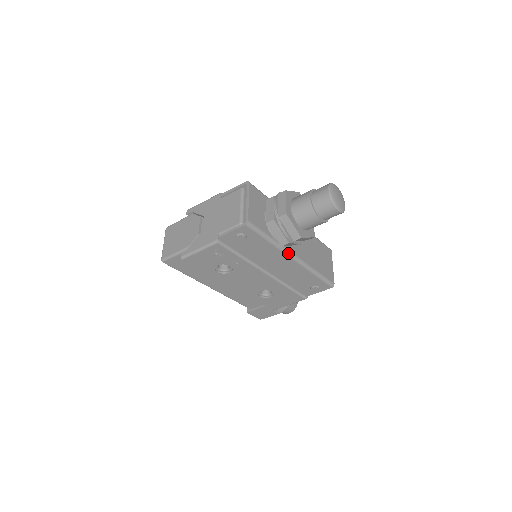
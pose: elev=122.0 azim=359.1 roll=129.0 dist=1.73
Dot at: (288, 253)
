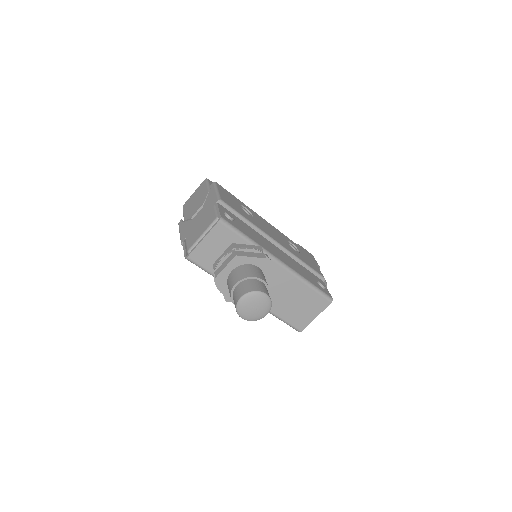
Dot at: occluded
